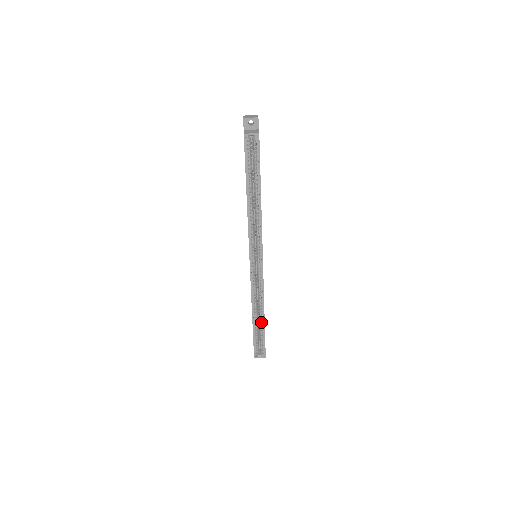
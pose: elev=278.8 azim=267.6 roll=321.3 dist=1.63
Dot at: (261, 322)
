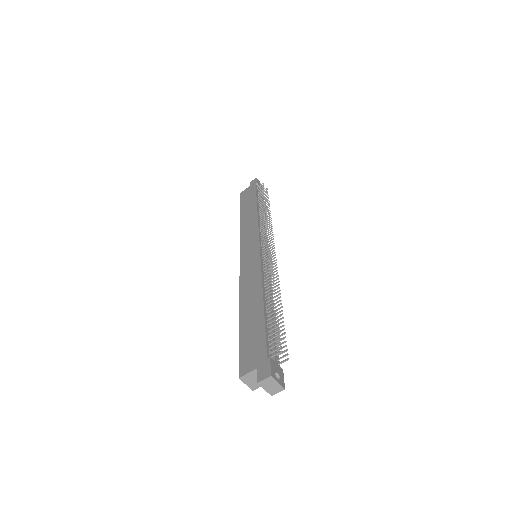
Dot at: occluded
